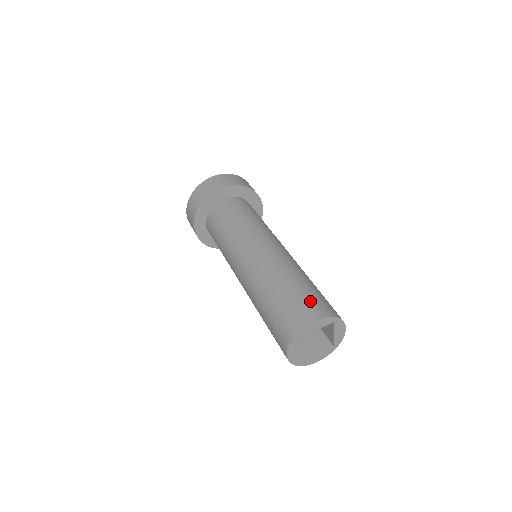
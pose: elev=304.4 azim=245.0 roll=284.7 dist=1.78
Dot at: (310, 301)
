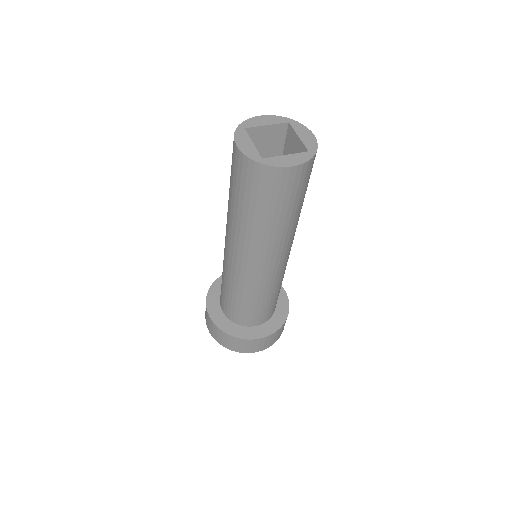
Dot at: occluded
